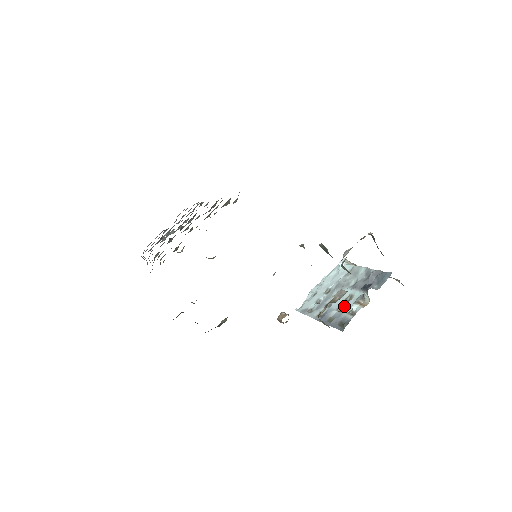
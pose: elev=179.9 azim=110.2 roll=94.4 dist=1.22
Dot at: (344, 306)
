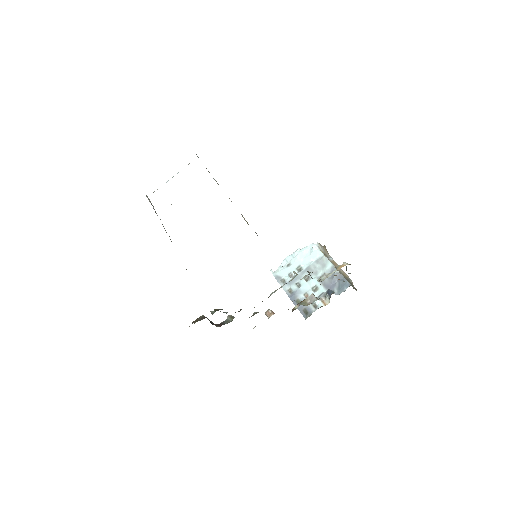
Dot at: occluded
